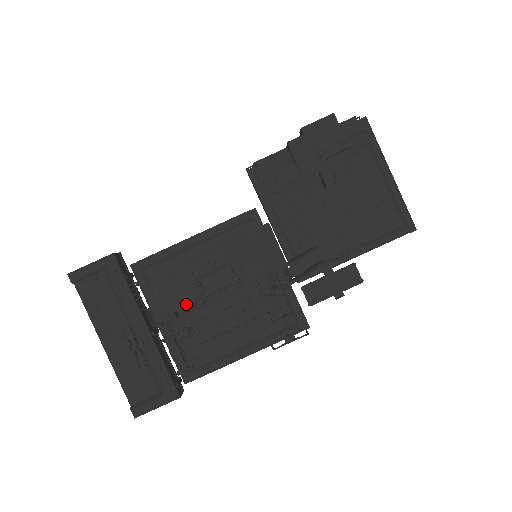
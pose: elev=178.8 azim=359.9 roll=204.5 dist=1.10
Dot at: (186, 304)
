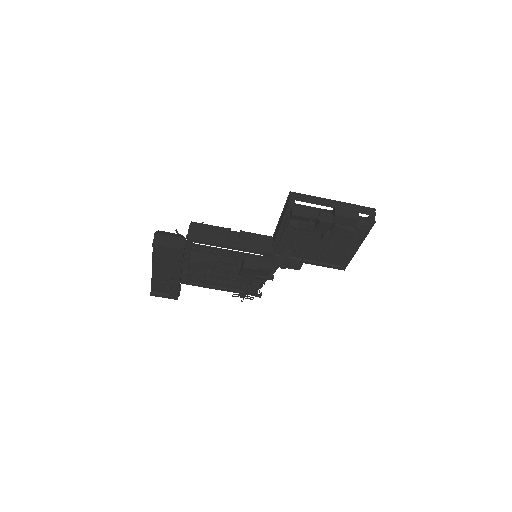
Dot at: occluded
